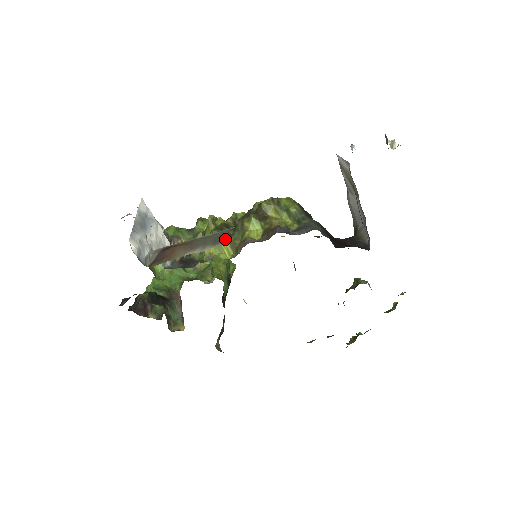
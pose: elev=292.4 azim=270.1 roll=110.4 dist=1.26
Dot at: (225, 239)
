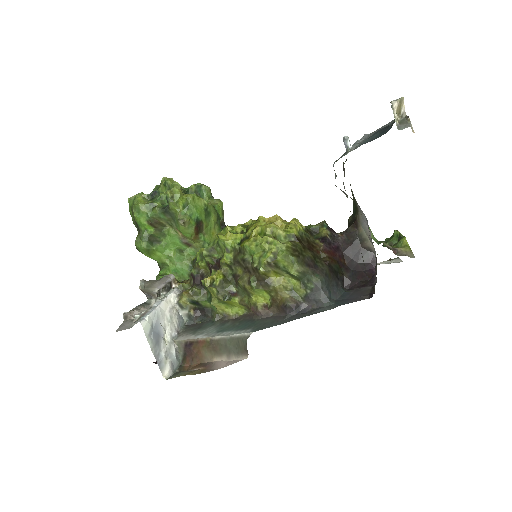
Dot at: (247, 351)
